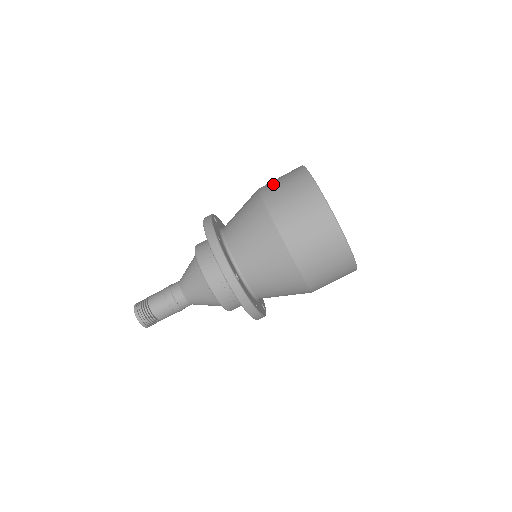
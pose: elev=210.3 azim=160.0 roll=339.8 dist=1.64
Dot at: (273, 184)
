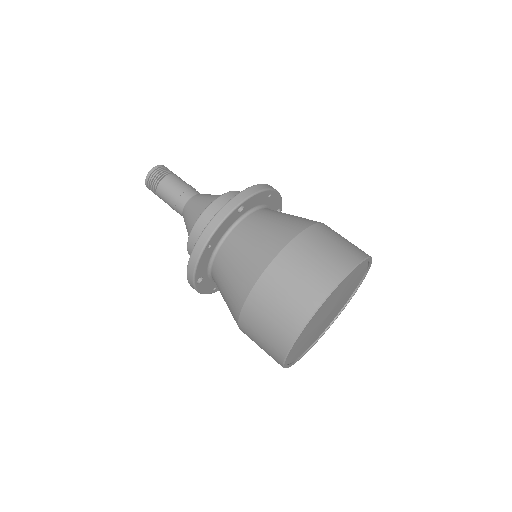
Dot at: (291, 268)
